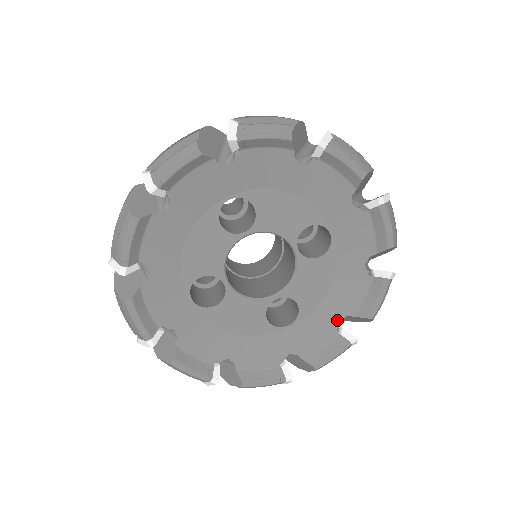
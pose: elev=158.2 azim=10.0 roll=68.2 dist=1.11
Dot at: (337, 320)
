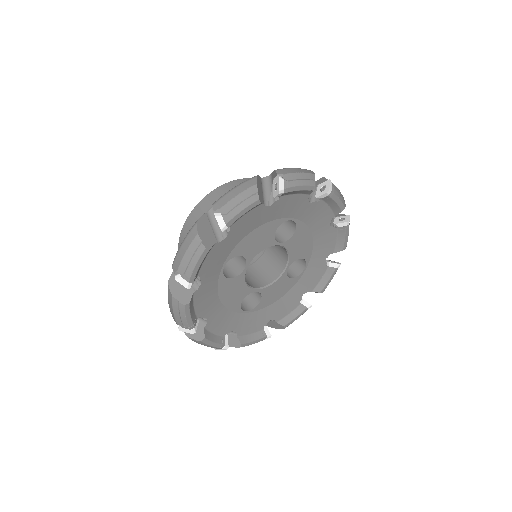
Dot at: (268, 320)
